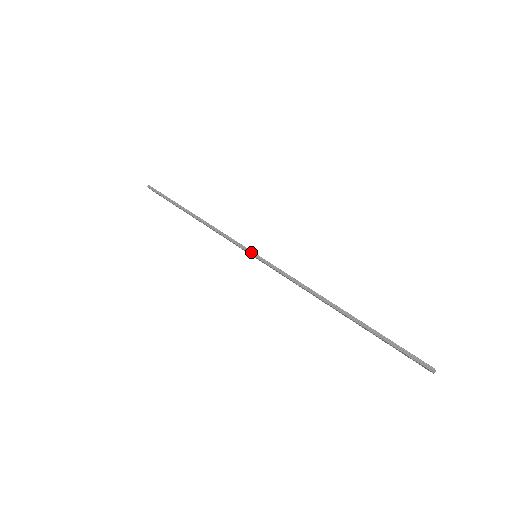
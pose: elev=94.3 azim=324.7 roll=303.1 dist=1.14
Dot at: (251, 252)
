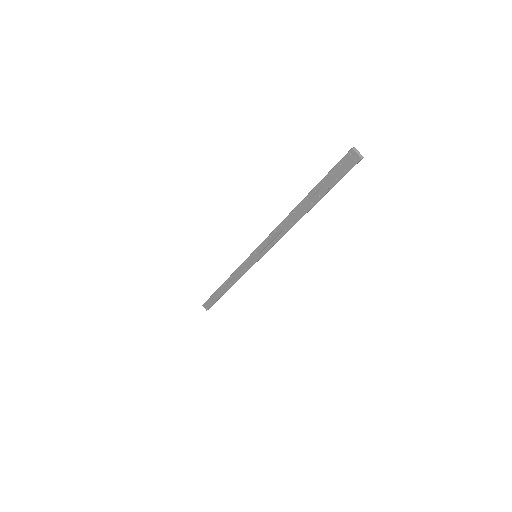
Dot at: (252, 254)
